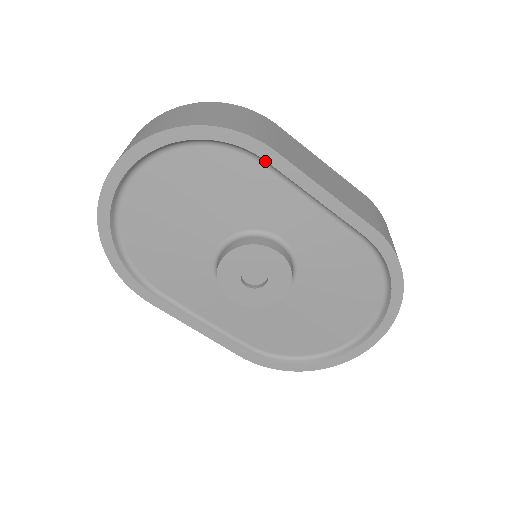
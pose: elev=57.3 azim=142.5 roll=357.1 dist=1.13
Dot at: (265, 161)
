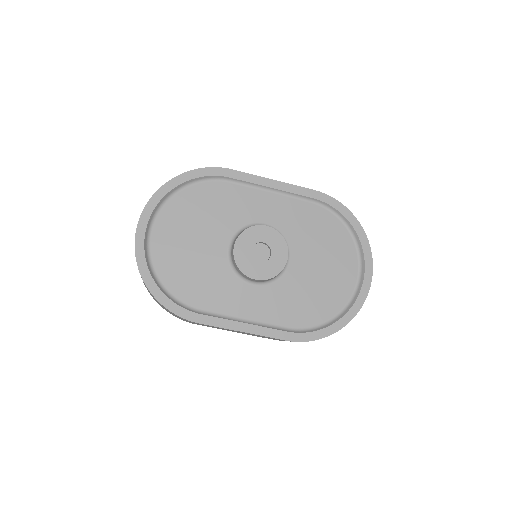
Dot at: (229, 179)
